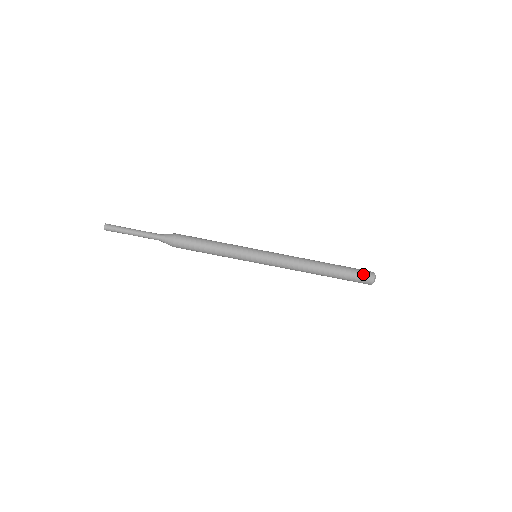
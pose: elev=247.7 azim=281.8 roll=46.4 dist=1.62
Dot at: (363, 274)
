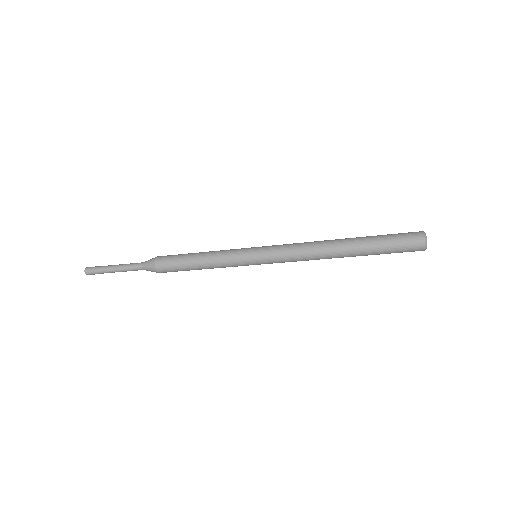
Dot at: (406, 249)
